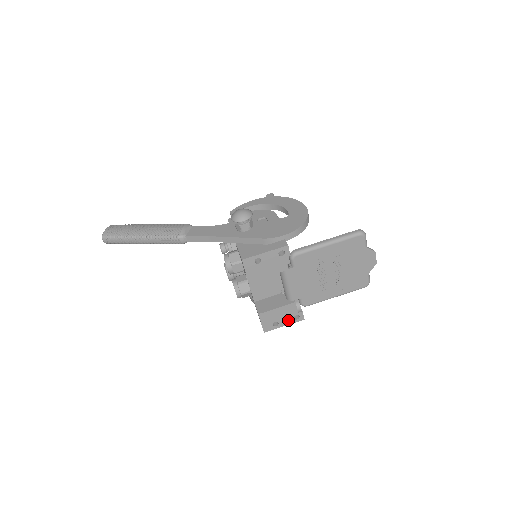
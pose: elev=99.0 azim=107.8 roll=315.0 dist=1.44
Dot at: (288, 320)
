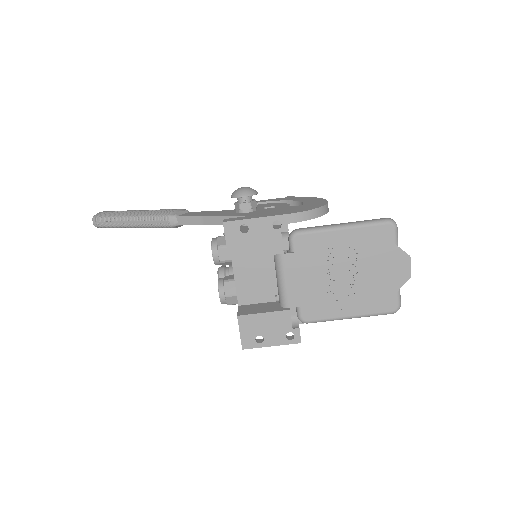
Dot at: (278, 337)
